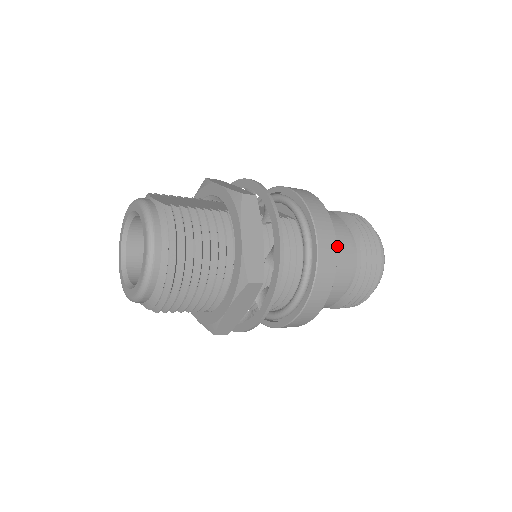
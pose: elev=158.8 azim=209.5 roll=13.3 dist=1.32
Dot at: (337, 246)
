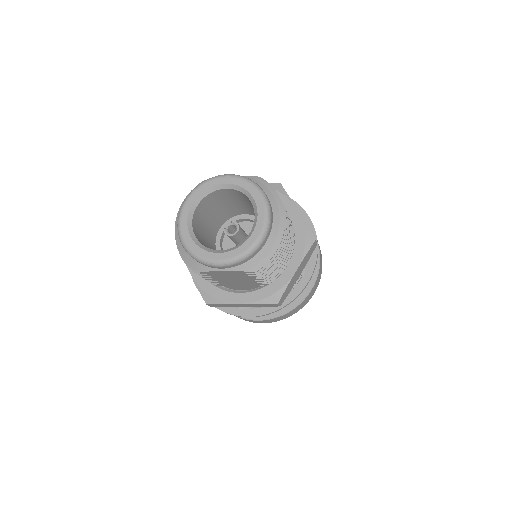
Dot at: occluded
